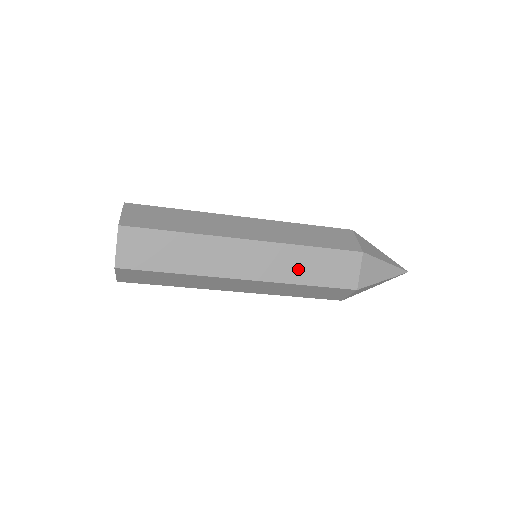
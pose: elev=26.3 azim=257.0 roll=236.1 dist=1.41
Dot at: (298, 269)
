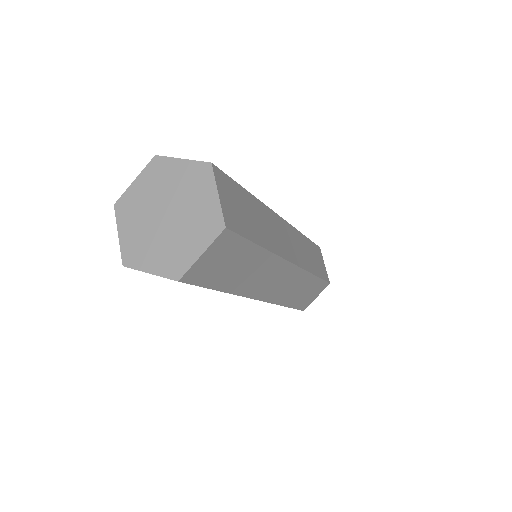
Dot at: (295, 294)
